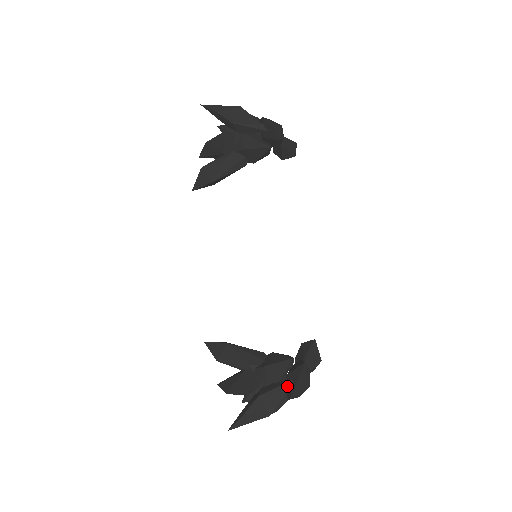
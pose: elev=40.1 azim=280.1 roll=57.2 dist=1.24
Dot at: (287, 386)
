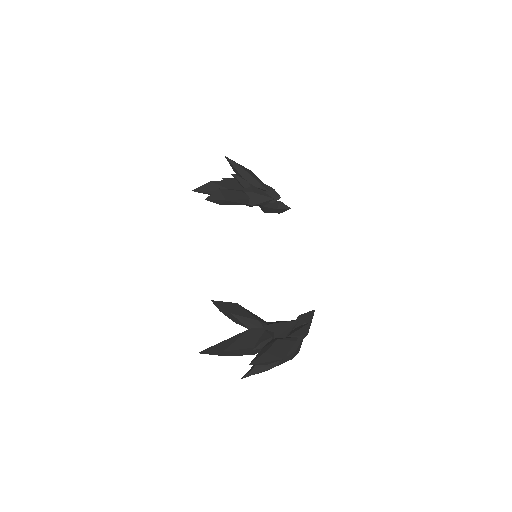
Dot at: (295, 339)
